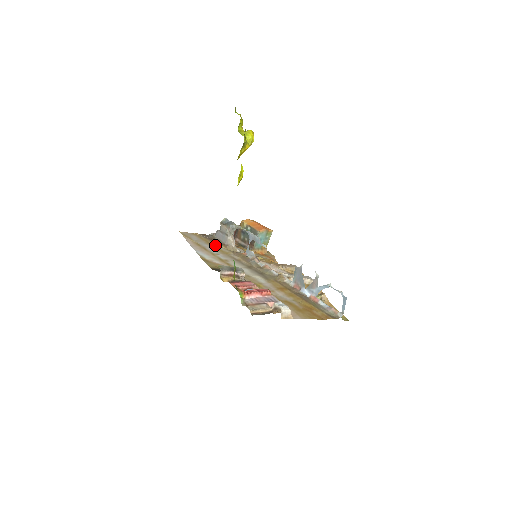
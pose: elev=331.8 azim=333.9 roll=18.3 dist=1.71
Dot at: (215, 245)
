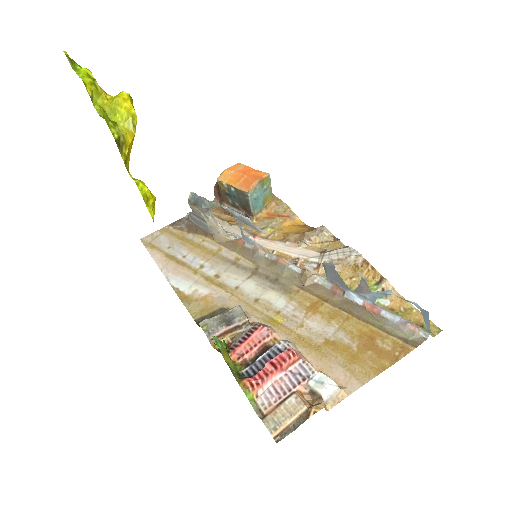
Dot at: (196, 241)
